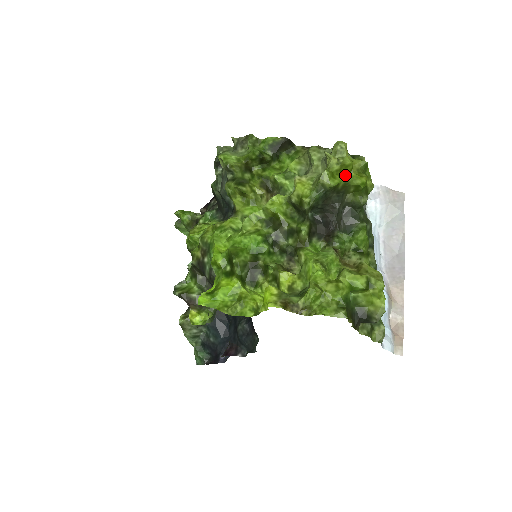
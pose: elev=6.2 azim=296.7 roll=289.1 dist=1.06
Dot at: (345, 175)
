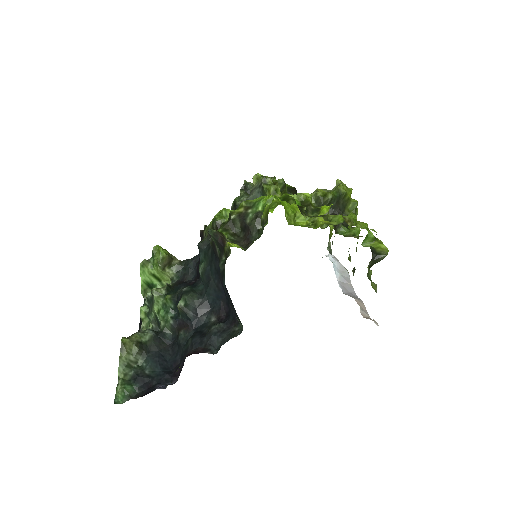
Dot at: occluded
